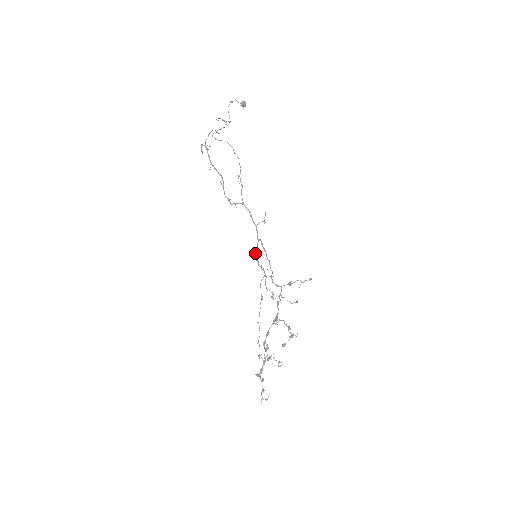
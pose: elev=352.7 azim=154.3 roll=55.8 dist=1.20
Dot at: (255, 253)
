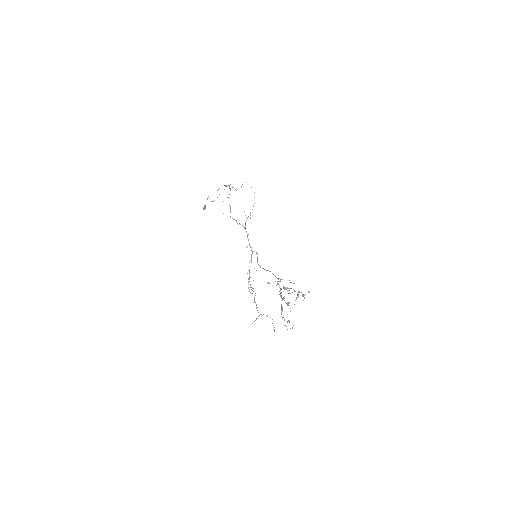
Dot at: occluded
